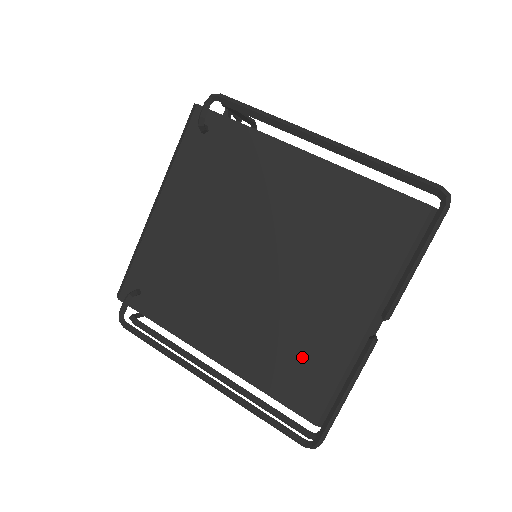
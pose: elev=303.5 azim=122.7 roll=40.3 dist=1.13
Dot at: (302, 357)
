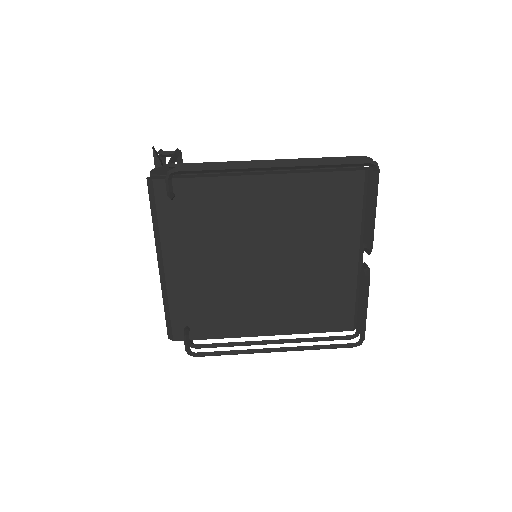
Dot at: (326, 300)
